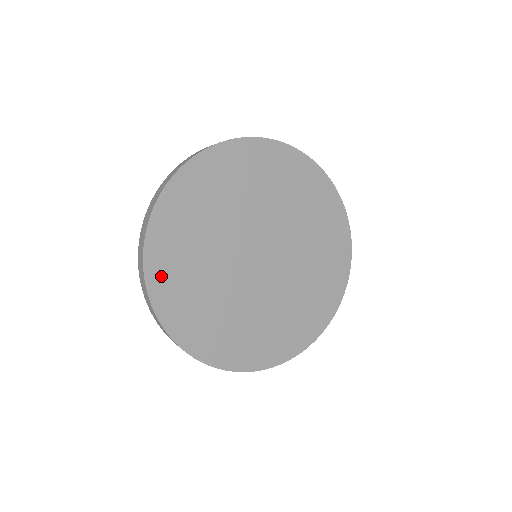
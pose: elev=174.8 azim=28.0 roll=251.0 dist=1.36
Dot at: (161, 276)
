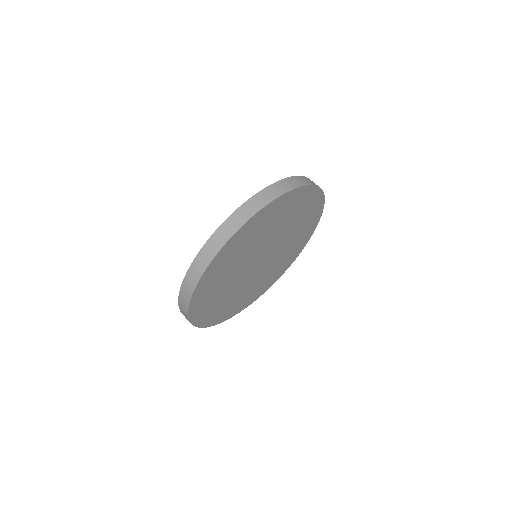
Dot at: (216, 319)
